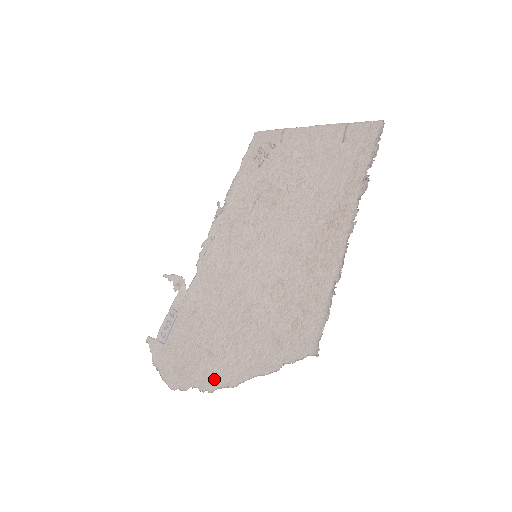
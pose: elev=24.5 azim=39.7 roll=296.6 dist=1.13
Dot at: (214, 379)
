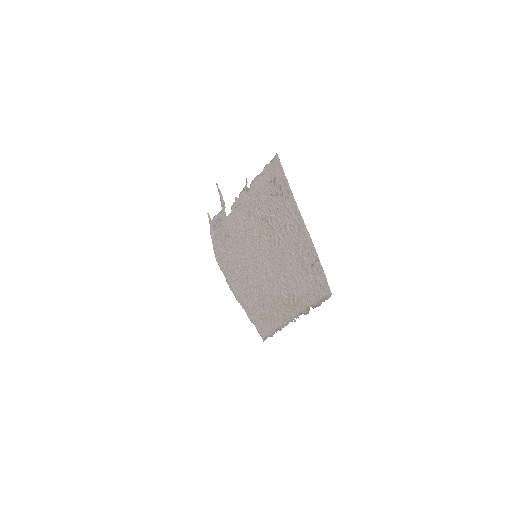
Dot at: (231, 285)
